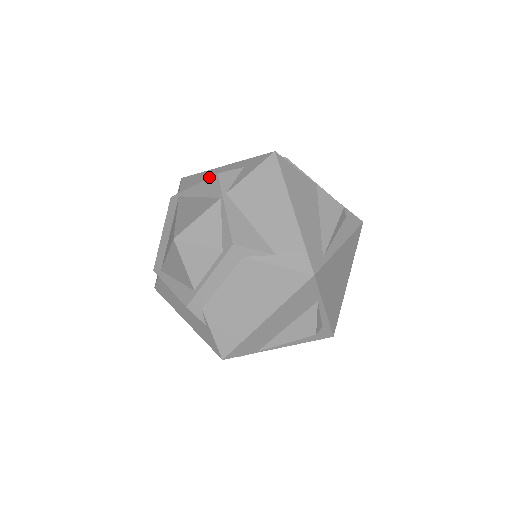
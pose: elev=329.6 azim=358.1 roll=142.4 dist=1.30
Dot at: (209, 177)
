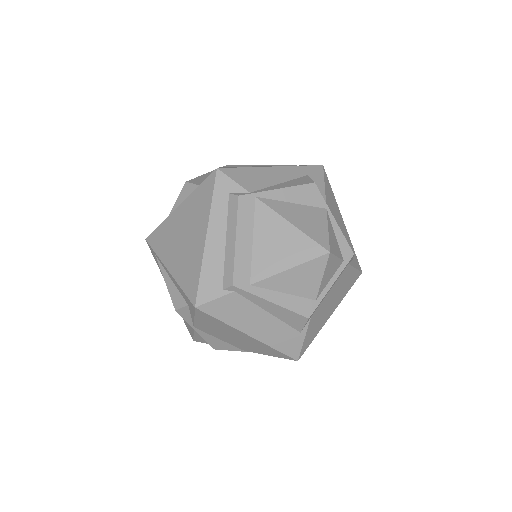
Dot at: (272, 178)
